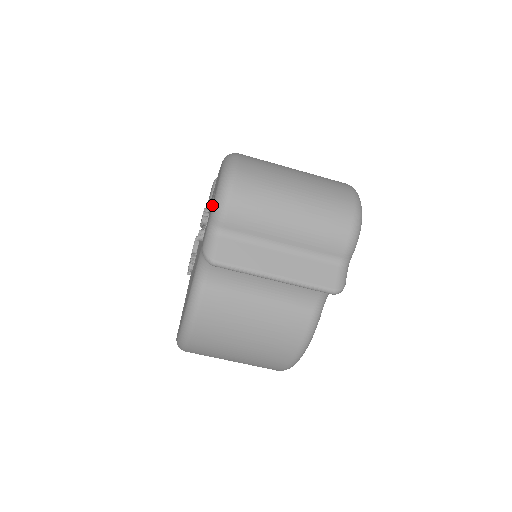
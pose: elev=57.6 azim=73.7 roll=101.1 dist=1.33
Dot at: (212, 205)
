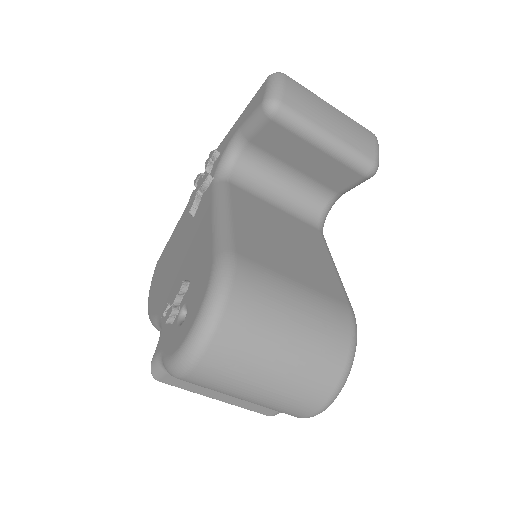
Dot at: (167, 353)
